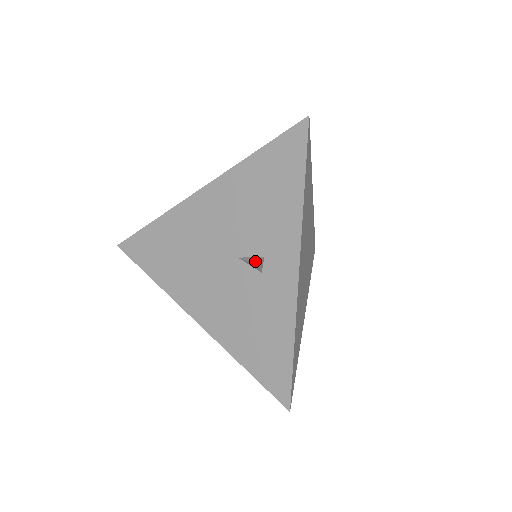
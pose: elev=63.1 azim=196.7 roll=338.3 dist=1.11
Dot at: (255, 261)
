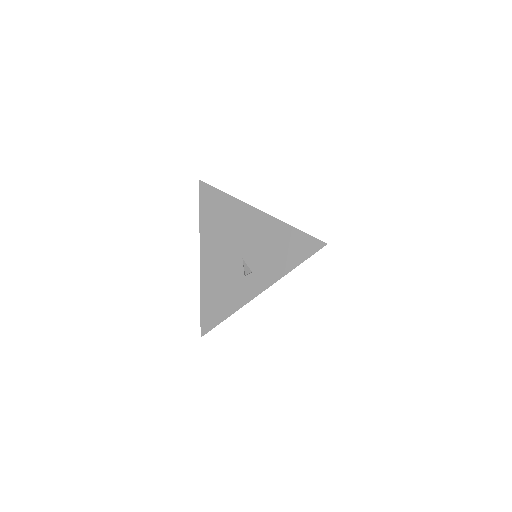
Dot at: (246, 270)
